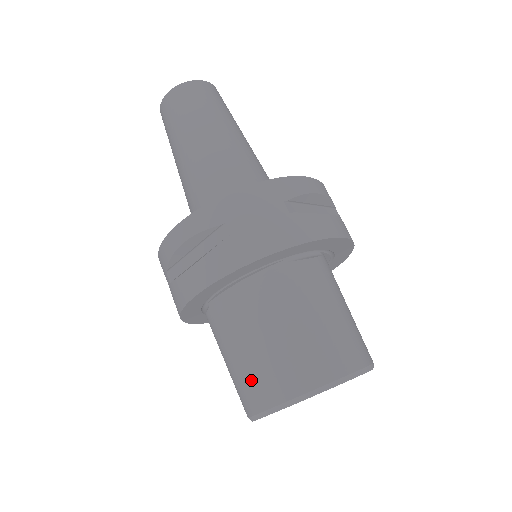
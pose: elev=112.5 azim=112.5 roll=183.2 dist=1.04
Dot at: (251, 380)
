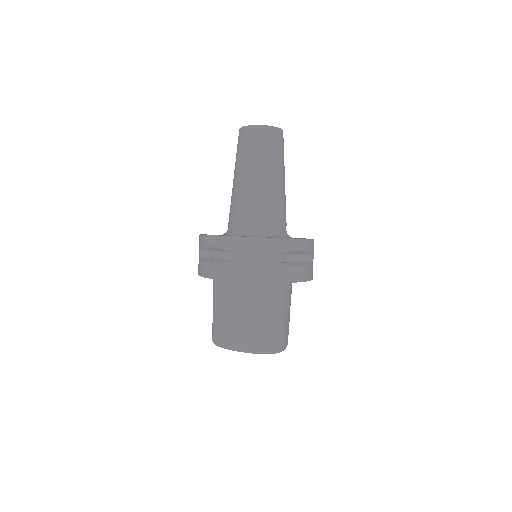
Dot at: (220, 328)
